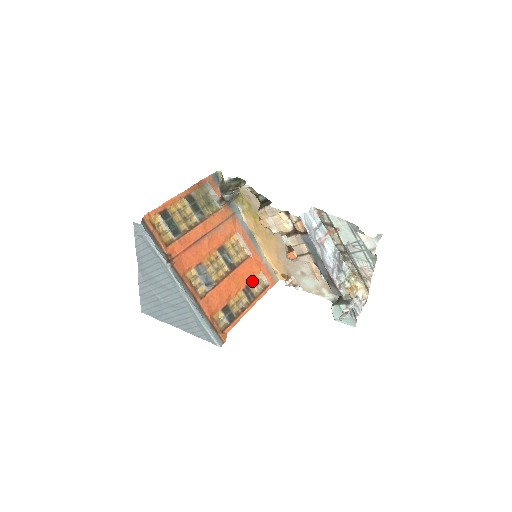
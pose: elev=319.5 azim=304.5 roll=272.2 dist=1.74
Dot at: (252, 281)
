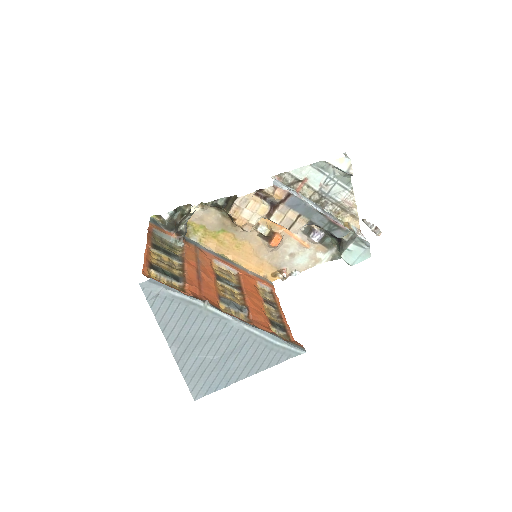
Dot at: (260, 293)
